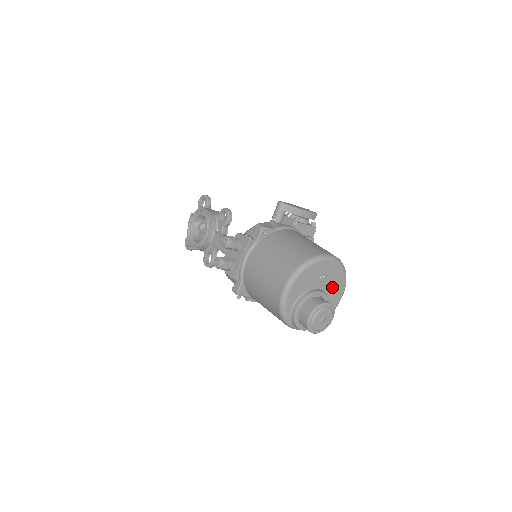
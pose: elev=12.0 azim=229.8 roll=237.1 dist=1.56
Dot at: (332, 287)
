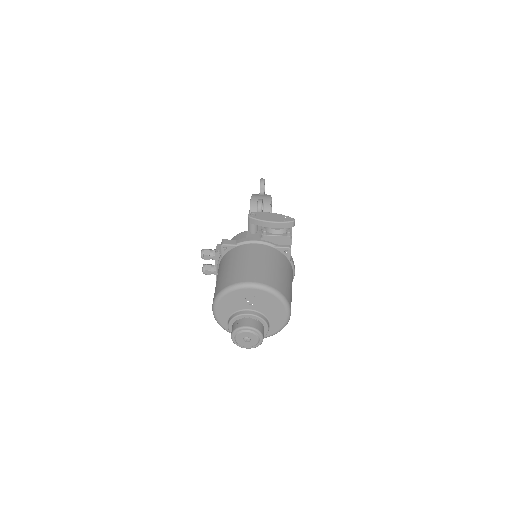
Dot at: (268, 308)
